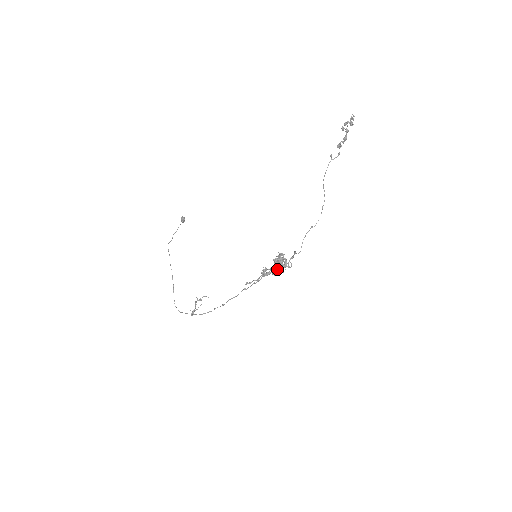
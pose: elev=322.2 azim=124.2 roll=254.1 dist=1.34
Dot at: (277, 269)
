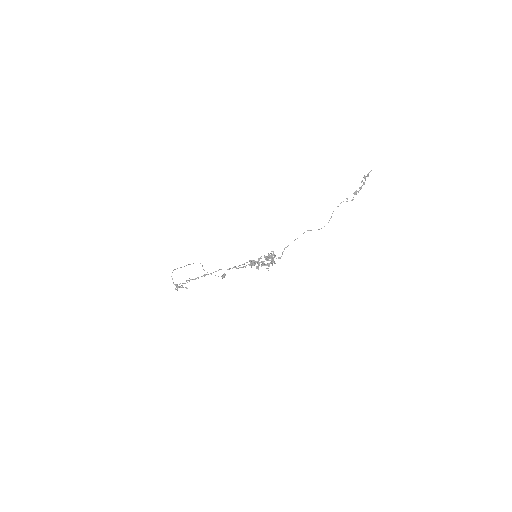
Dot at: (263, 261)
